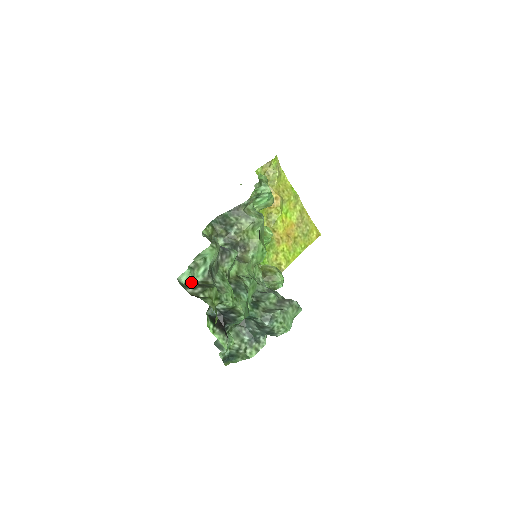
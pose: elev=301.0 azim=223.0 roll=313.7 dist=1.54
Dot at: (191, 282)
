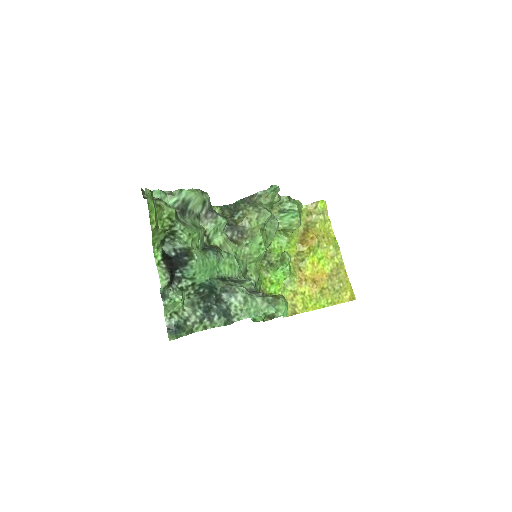
Dot at: occluded
